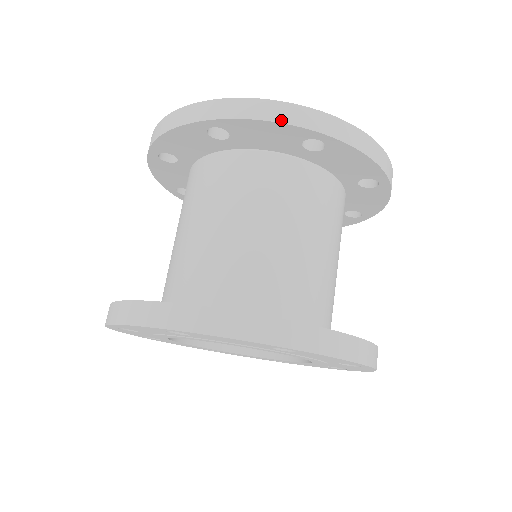
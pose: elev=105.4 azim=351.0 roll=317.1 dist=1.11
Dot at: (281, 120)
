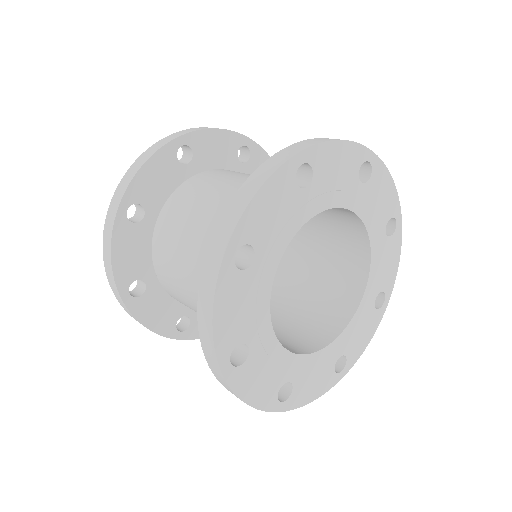
Dot at: (150, 155)
